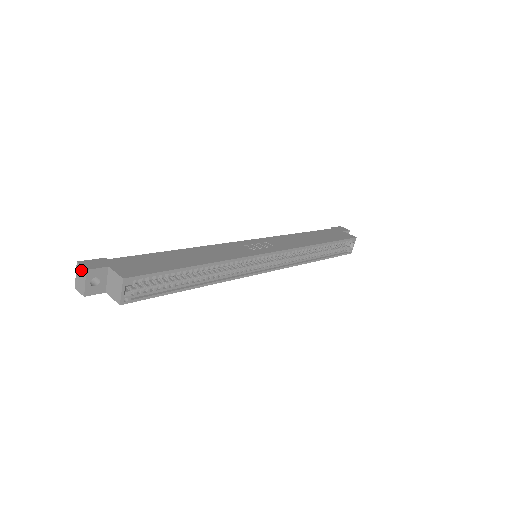
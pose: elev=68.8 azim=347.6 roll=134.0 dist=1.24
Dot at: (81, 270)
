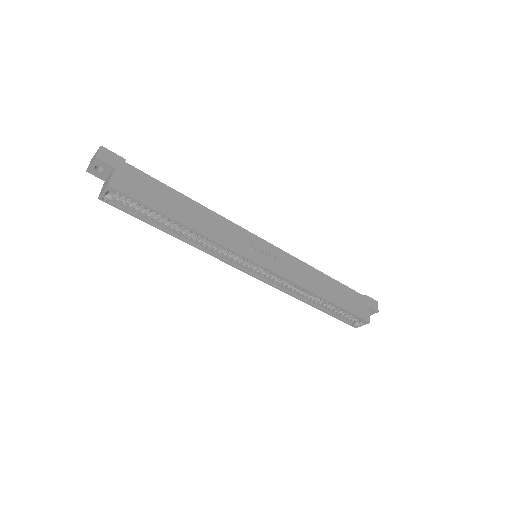
Dot at: (96, 153)
